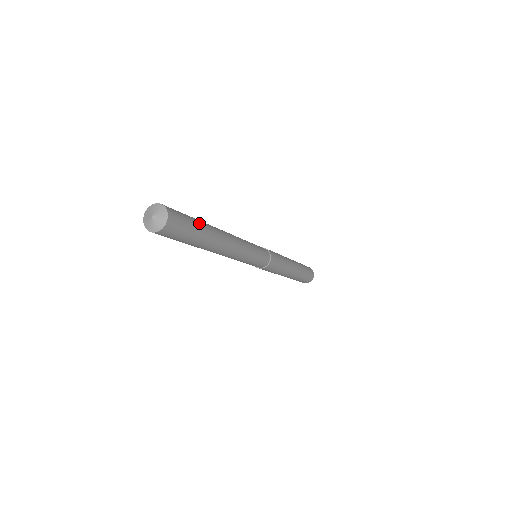
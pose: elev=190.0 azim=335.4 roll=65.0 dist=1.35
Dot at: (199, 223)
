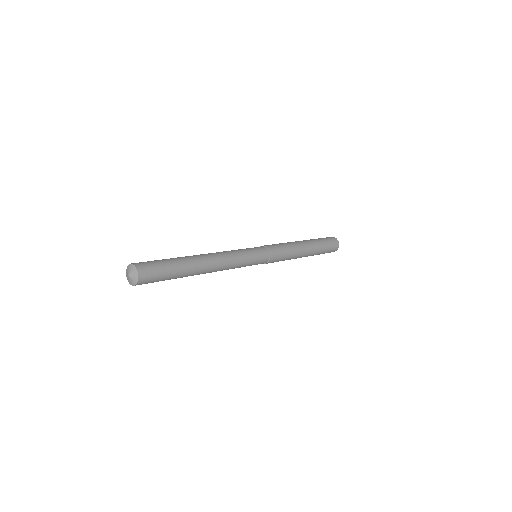
Dot at: (171, 259)
